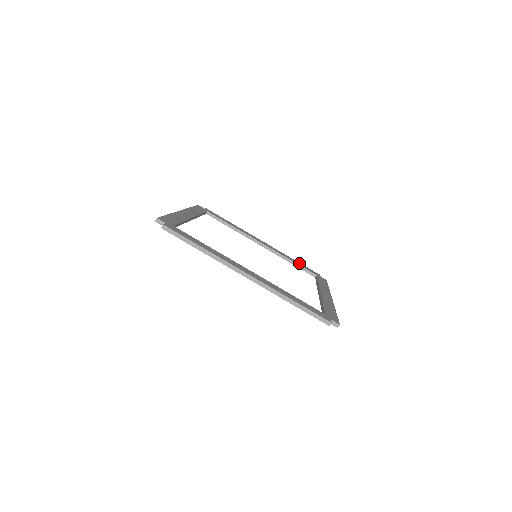
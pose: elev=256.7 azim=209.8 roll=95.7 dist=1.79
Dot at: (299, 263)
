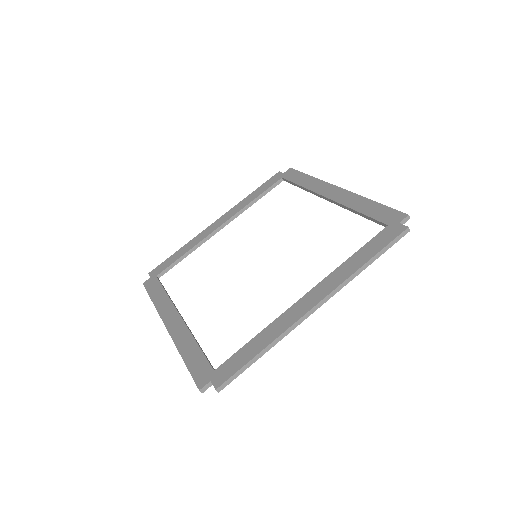
Dot at: (375, 207)
